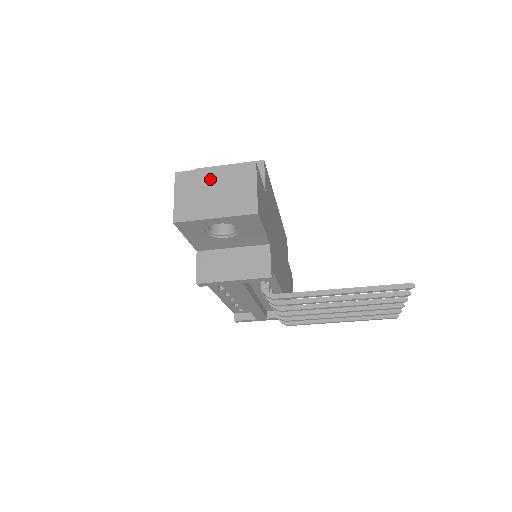
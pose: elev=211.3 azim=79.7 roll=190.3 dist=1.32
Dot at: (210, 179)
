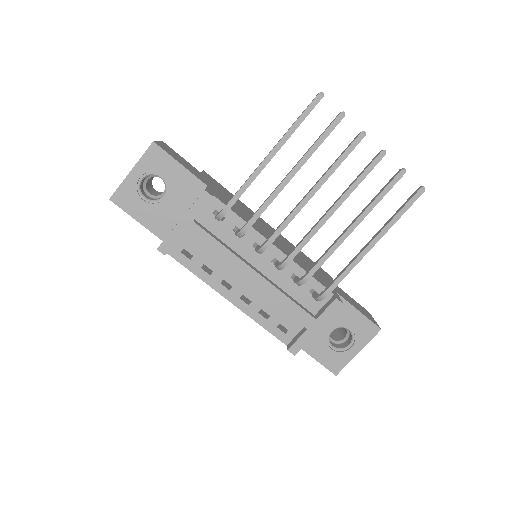
Dot at: occluded
